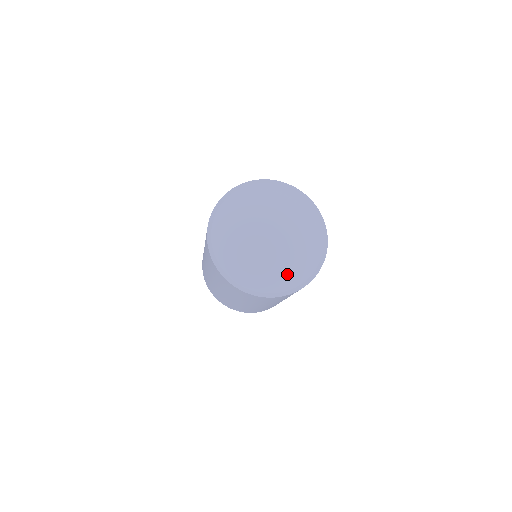
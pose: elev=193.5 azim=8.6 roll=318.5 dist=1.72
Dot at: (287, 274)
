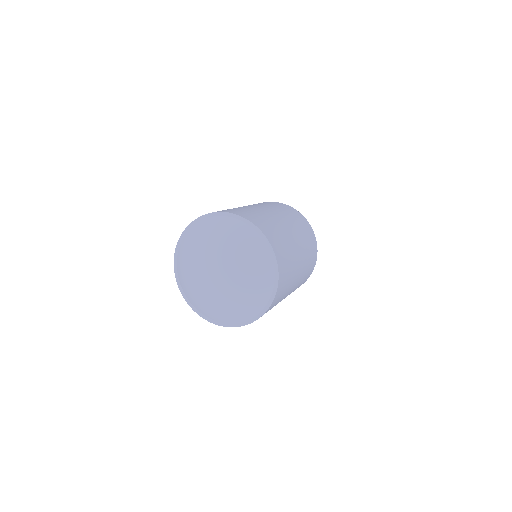
Dot at: (250, 300)
